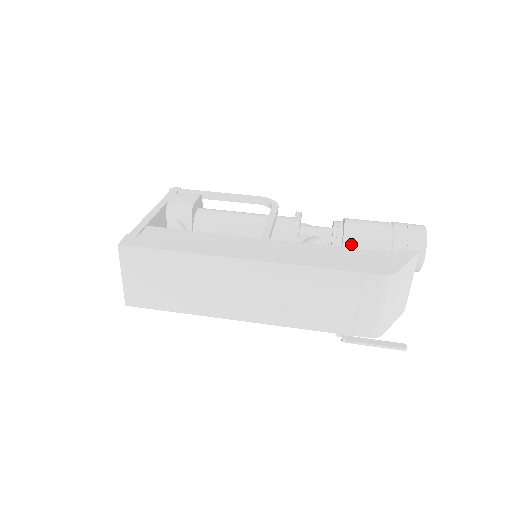
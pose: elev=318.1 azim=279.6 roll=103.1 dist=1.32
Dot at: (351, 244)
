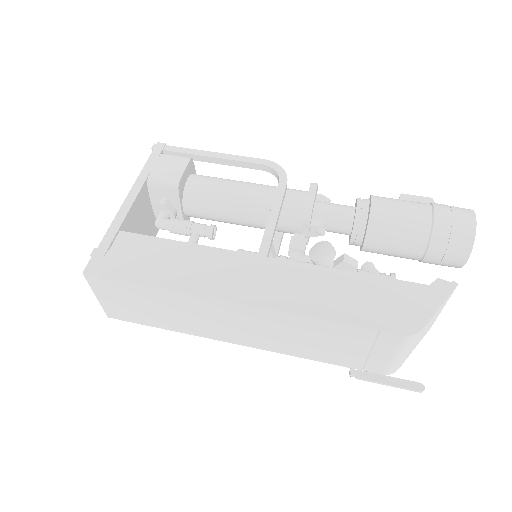
Dot at: (375, 239)
